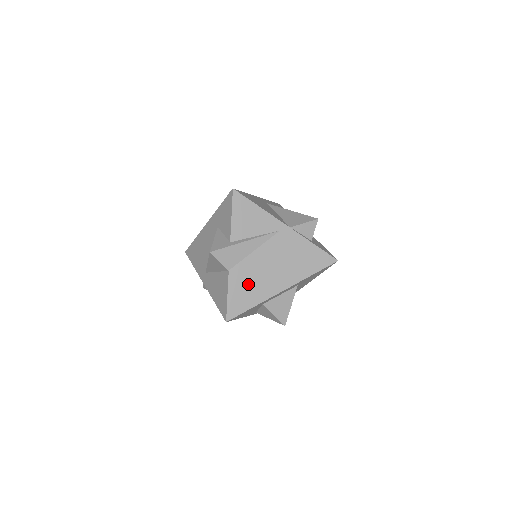
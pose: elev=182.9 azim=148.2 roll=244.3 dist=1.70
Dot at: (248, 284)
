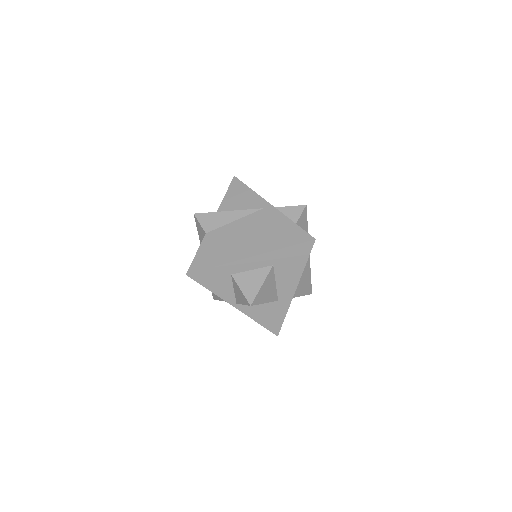
Dot at: (218, 246)
